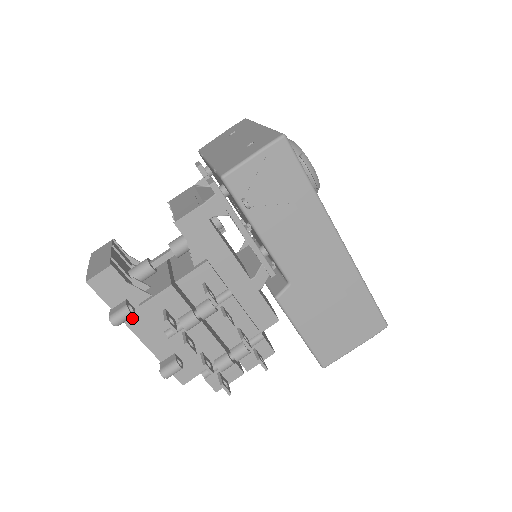
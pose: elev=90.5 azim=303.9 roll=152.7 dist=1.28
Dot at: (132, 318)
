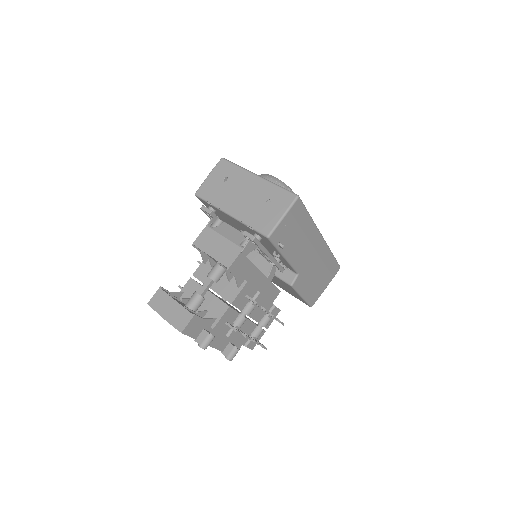
Dot at: occluded
